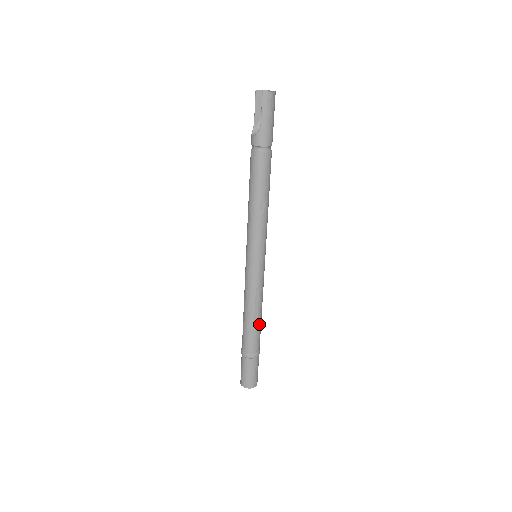
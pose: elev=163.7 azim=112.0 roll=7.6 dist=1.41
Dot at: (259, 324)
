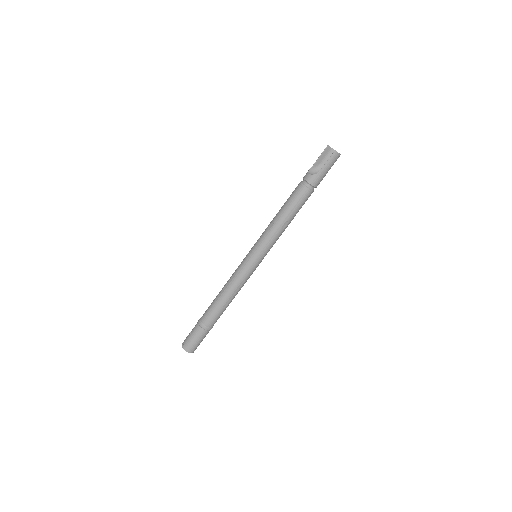
Dot at: (227, 306)
